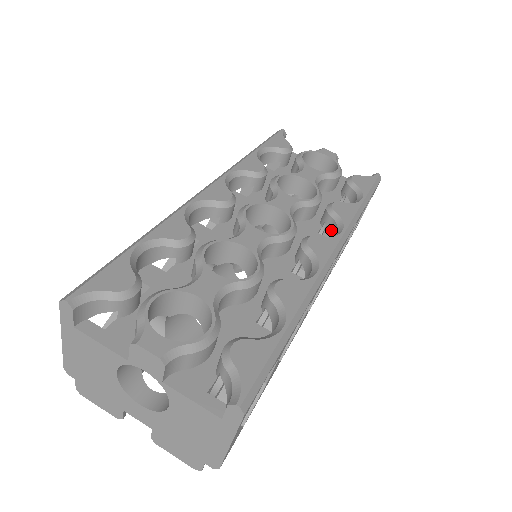
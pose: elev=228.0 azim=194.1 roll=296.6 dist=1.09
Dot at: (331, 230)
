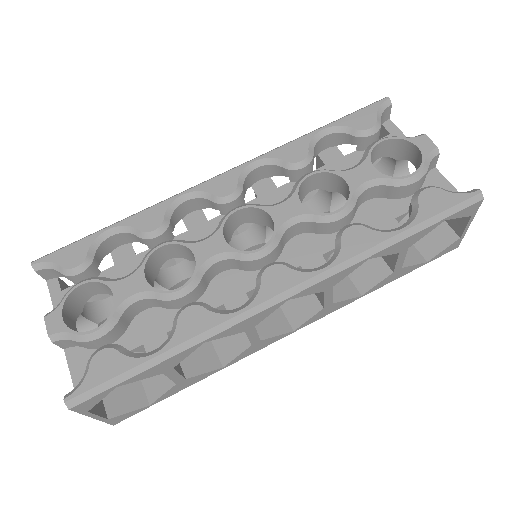
Dot at: occluded
